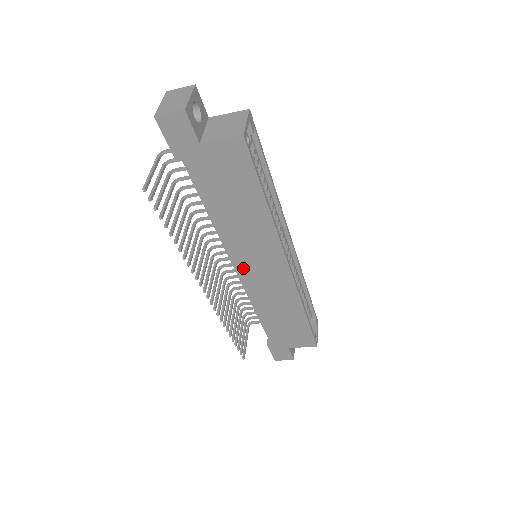
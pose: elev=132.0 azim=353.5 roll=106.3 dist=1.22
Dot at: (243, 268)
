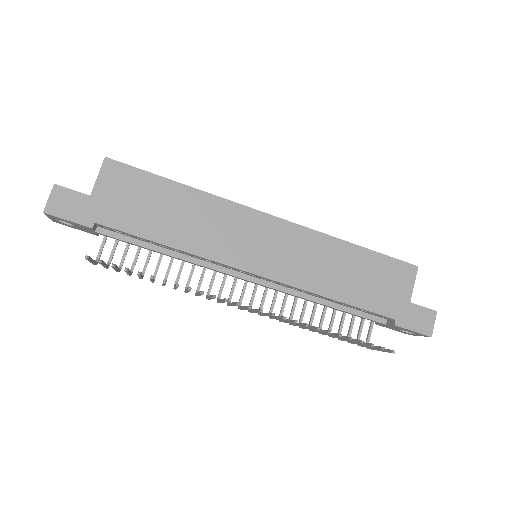
Dot at: (253, 263)
